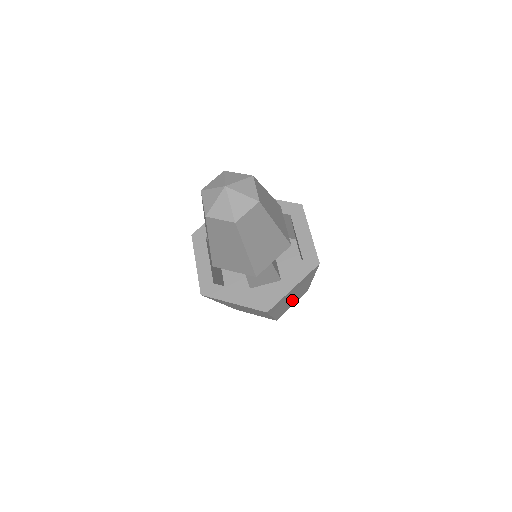
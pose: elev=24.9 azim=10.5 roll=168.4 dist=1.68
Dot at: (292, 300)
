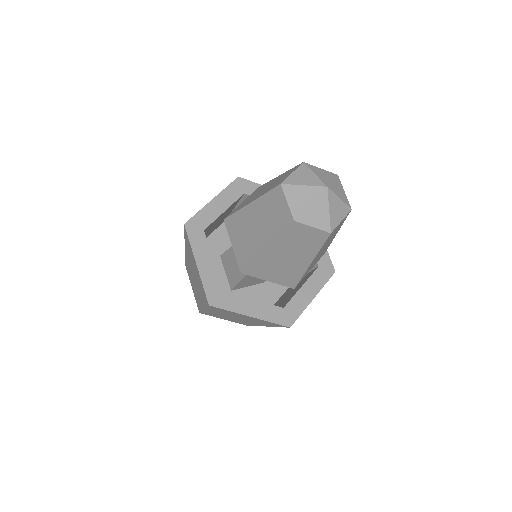
Dot at: occluded
